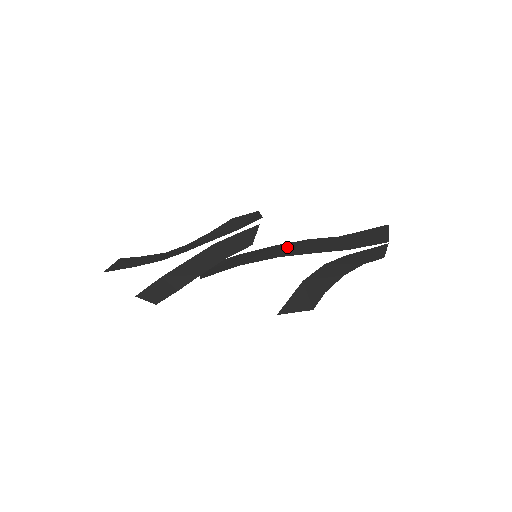
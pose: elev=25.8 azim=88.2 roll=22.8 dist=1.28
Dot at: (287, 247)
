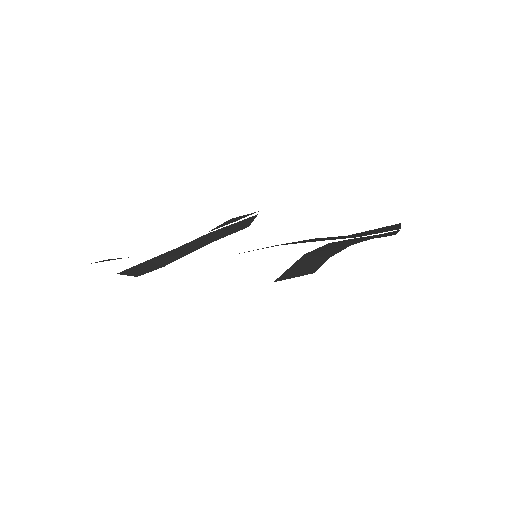
Dot at: occluded
